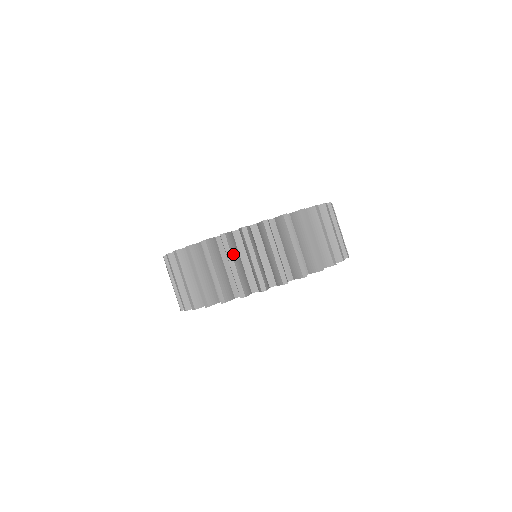
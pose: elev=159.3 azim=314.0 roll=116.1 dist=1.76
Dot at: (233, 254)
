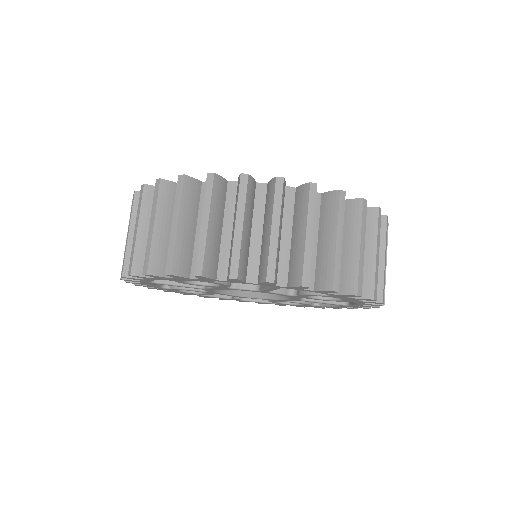
Dot at: (160, 211)
